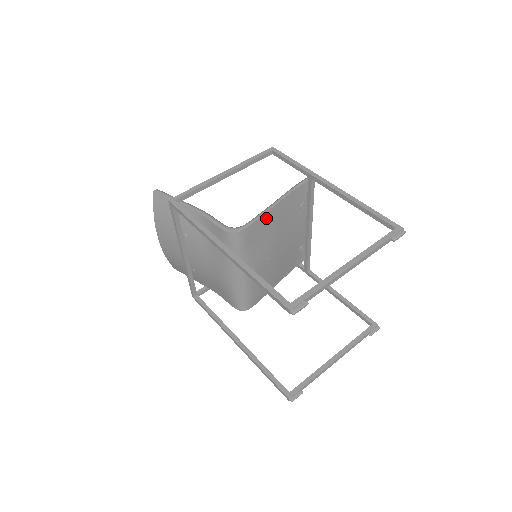
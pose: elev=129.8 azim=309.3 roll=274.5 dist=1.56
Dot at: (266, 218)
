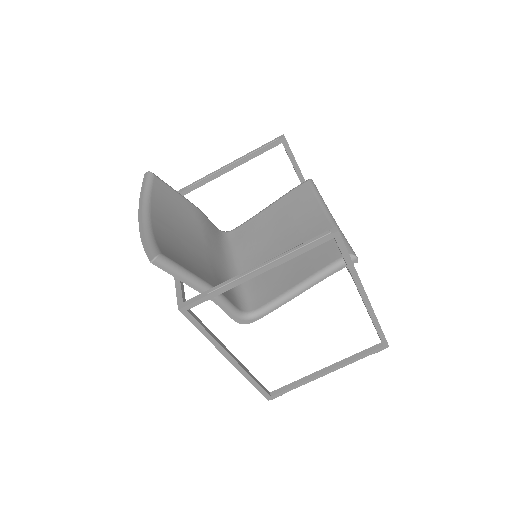
Dot at: occluded
